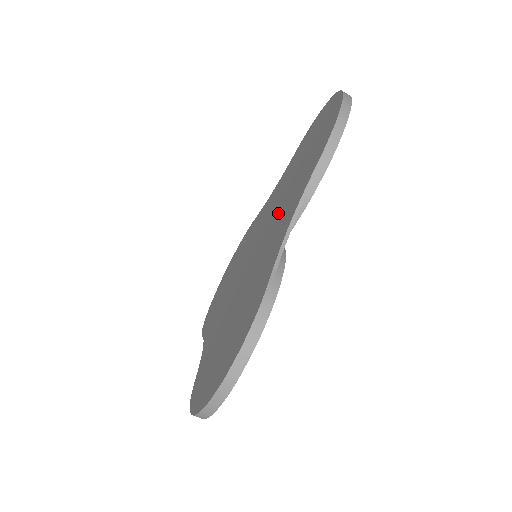
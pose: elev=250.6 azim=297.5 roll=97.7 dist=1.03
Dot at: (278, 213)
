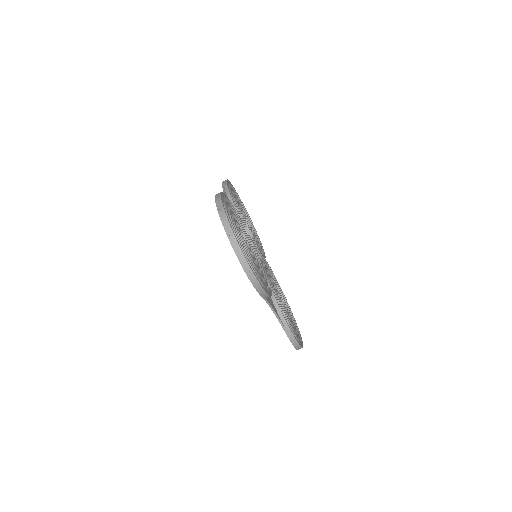
Dot at: occluded
